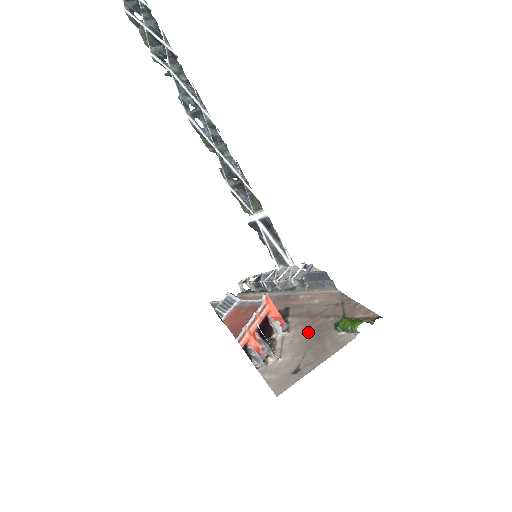
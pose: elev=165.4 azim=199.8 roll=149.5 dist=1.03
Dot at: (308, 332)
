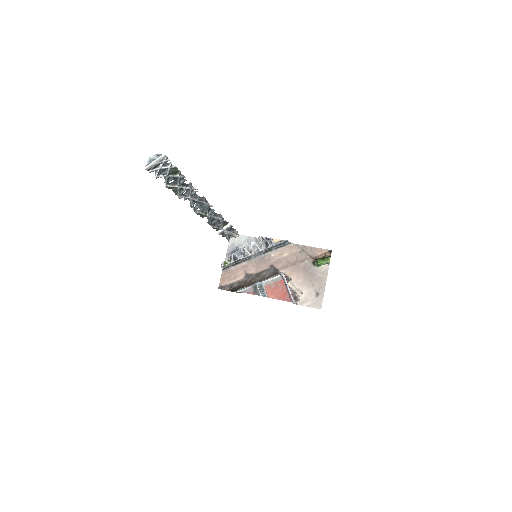
Dot at: (302, 274)
